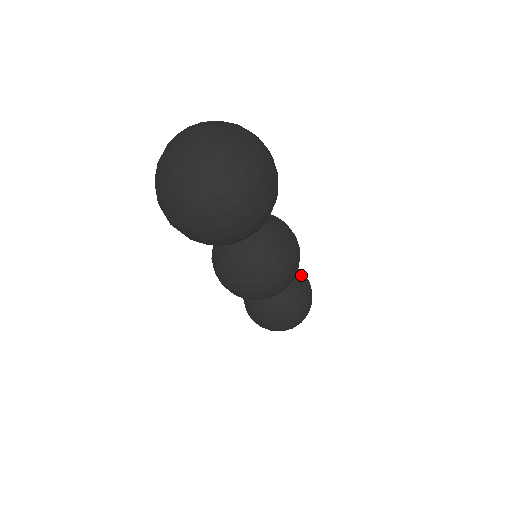
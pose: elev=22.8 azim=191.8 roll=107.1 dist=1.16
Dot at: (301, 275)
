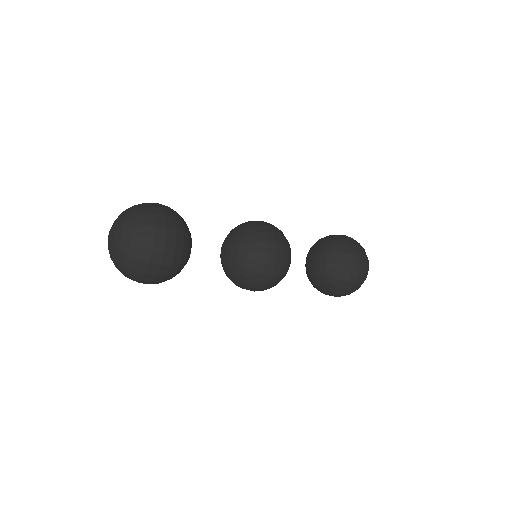
Dot at: (334, 239)
